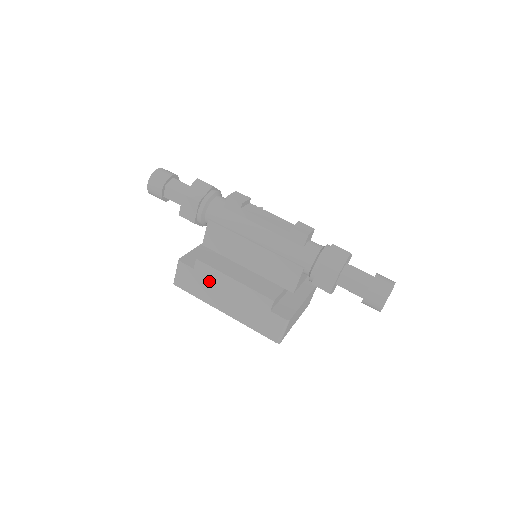
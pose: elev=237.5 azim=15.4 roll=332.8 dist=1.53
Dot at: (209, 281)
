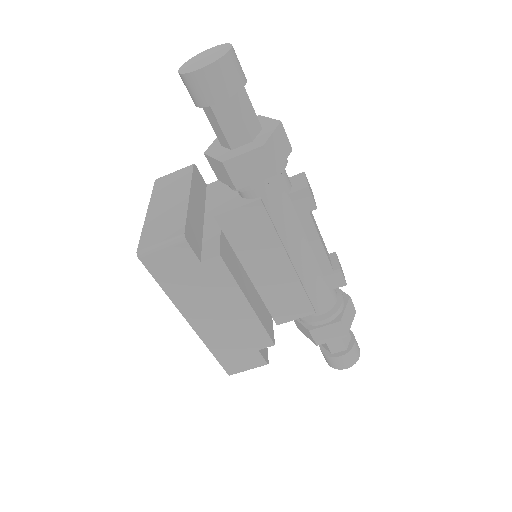
Dot at: (209, 287)
